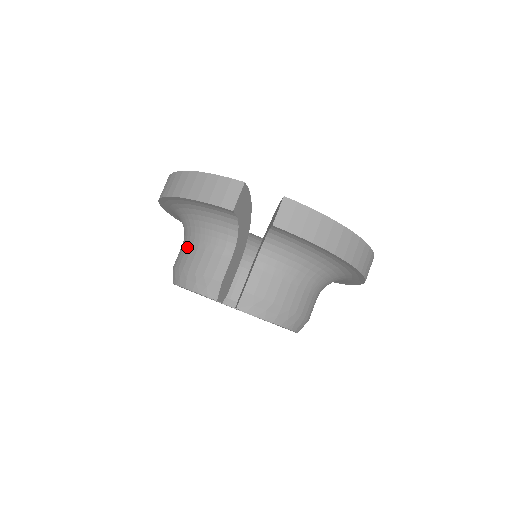
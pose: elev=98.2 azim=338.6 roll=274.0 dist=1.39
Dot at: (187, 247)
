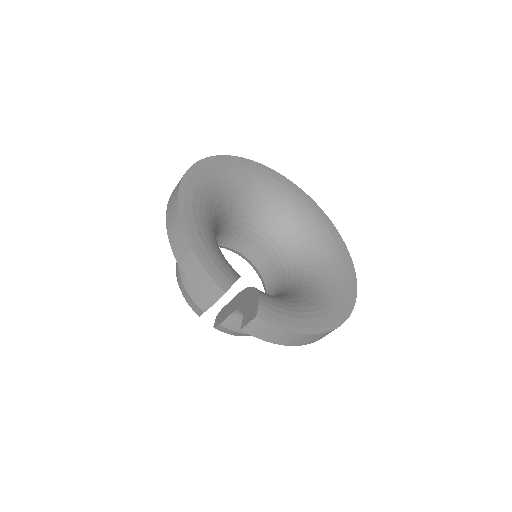
Dot at: occluded
